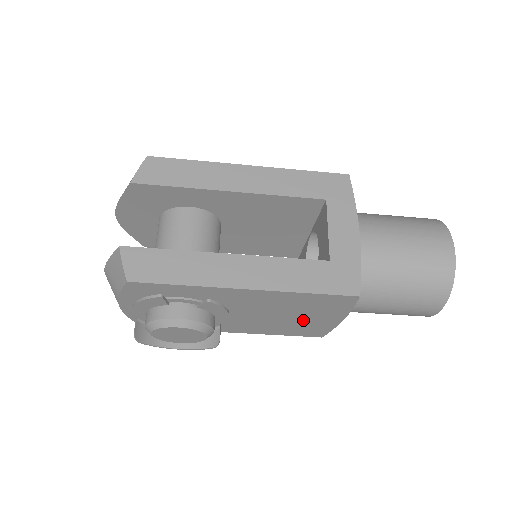
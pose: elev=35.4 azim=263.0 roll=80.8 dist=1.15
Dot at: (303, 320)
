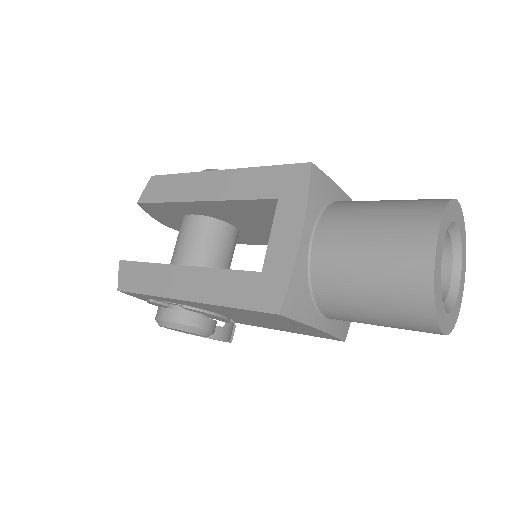
Dot at: (288, 326)
